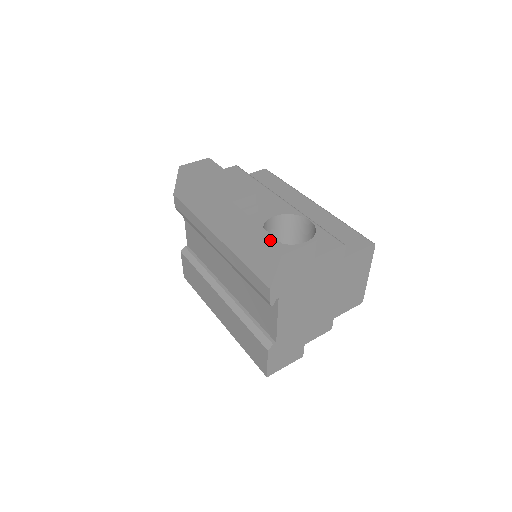
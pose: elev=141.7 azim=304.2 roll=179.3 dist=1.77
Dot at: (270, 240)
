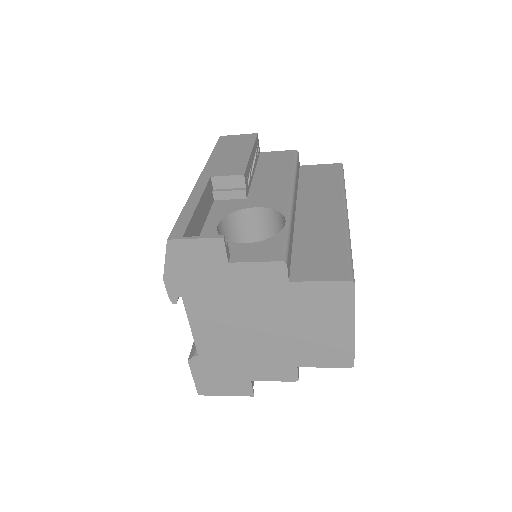
Dot at: (182, 221)
